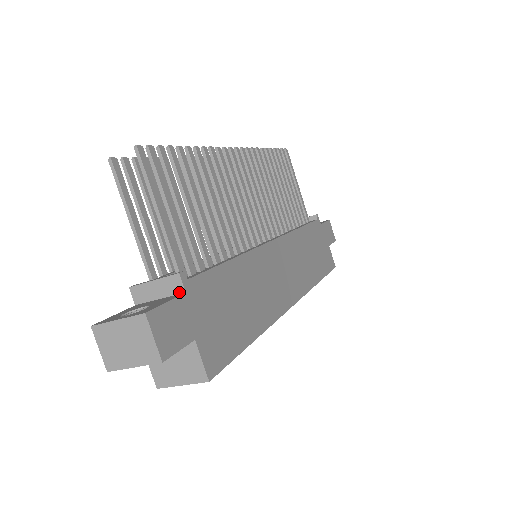
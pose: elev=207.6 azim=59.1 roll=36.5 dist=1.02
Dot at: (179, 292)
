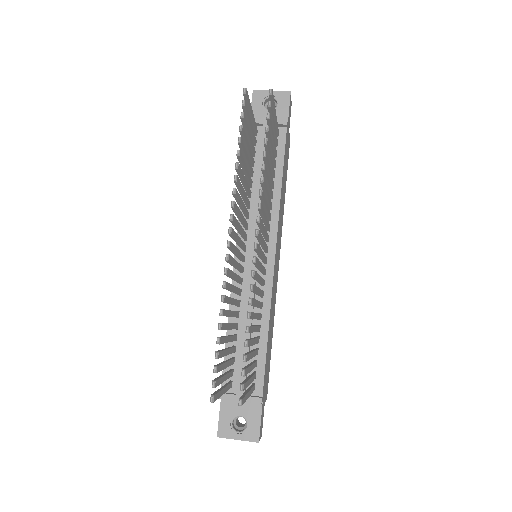
Dot at: occluded
